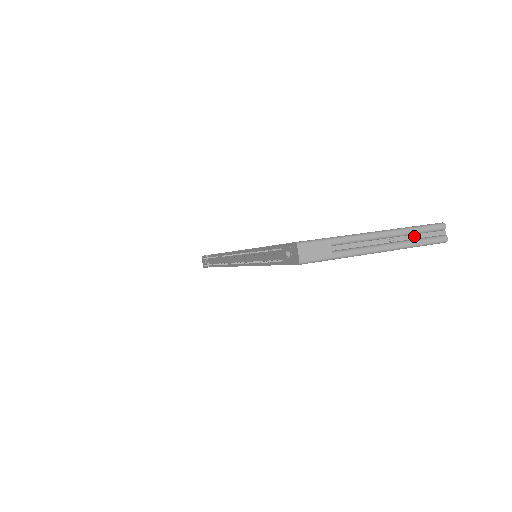
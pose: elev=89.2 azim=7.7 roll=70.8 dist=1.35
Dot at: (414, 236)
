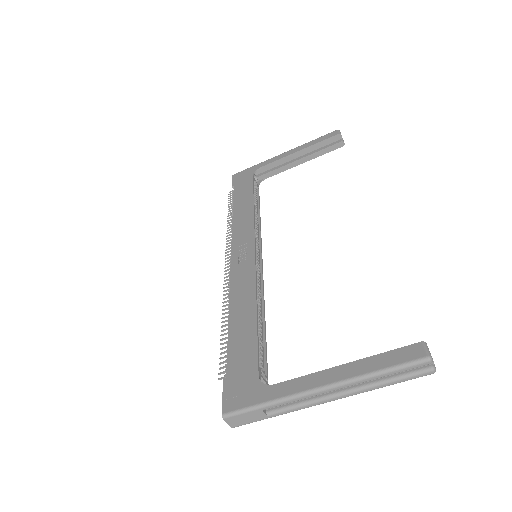
Dot at: (381, 376)
